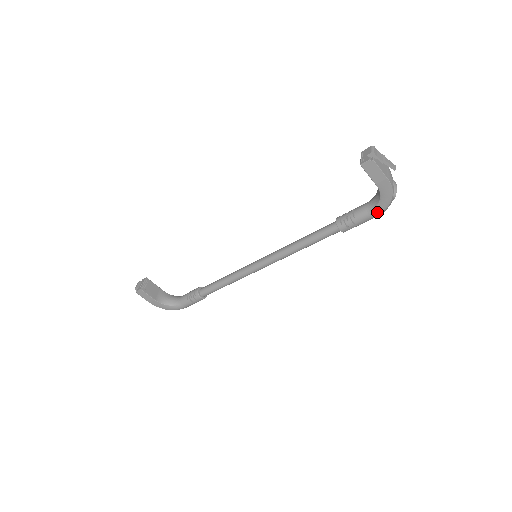
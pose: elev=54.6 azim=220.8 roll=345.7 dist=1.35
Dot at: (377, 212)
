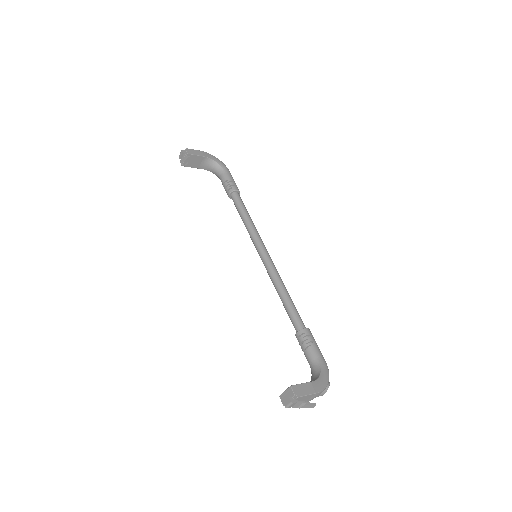
Dot at: occluded
